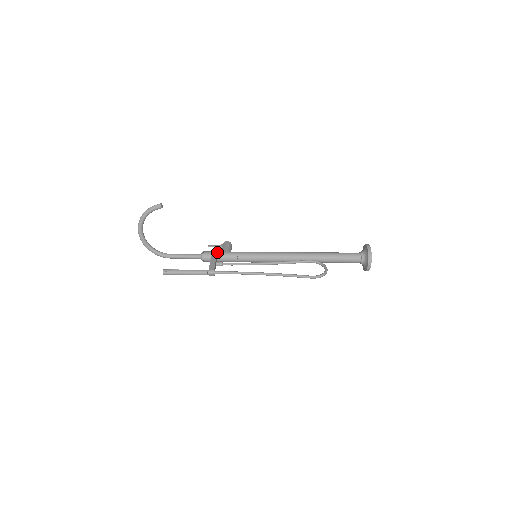
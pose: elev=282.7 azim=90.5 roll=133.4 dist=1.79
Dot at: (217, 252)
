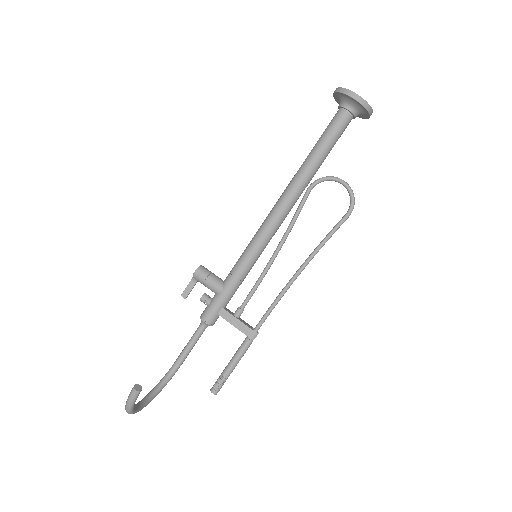
Dot at: (217, 304)
